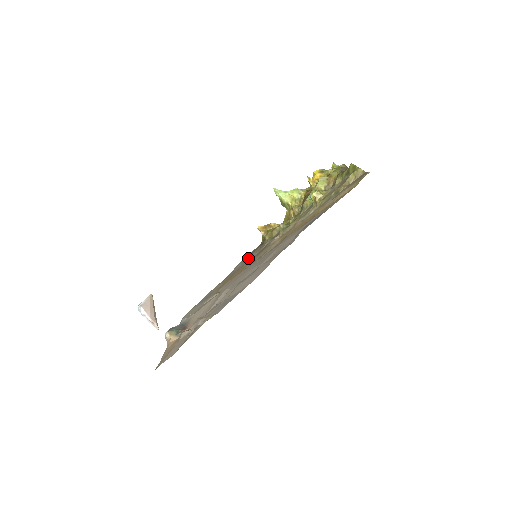
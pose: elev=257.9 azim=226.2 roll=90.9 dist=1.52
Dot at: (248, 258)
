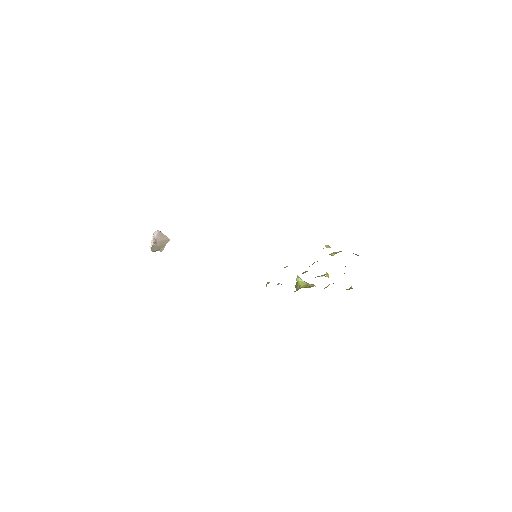
Dot at: occluded
